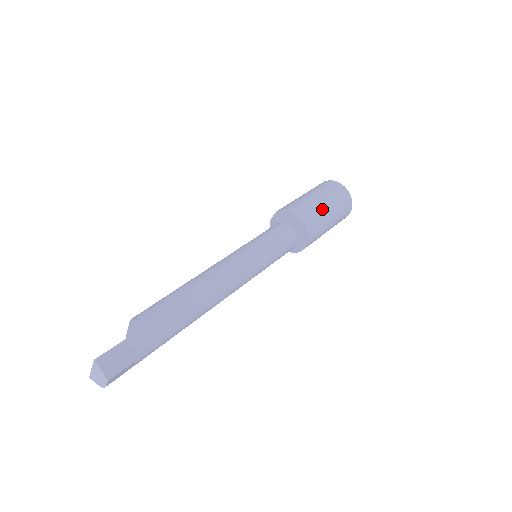
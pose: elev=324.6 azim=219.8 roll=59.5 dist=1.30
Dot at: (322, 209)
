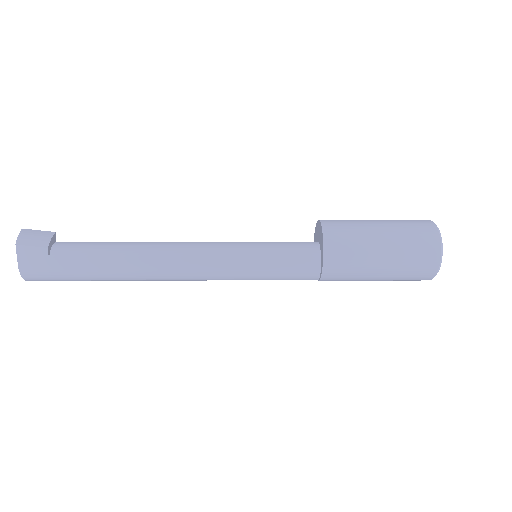
Dot at: (365, 221)
